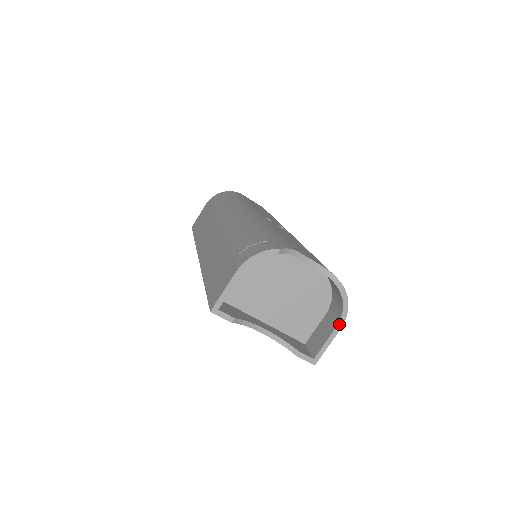
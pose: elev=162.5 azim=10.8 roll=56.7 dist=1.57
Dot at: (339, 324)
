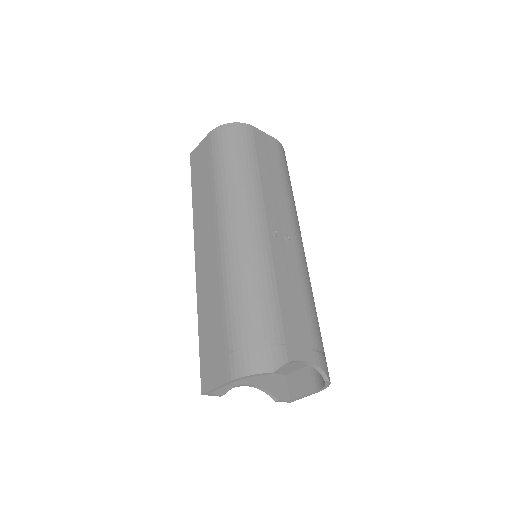
Dot at: (318, 391)
